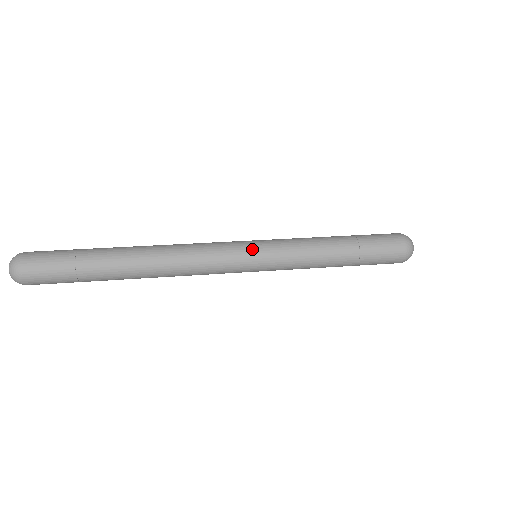
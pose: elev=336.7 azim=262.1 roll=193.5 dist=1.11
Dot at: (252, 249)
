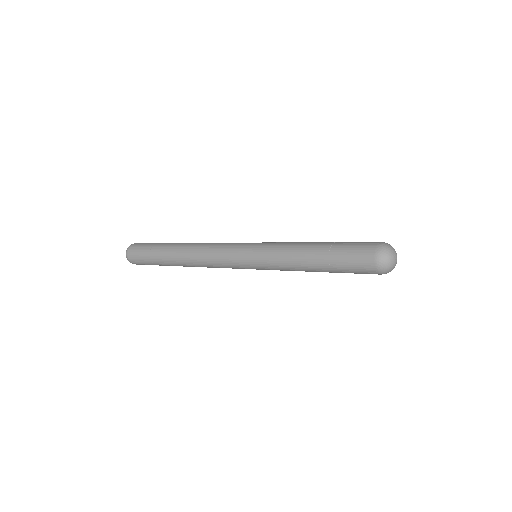
Dot at: (244, 258)
